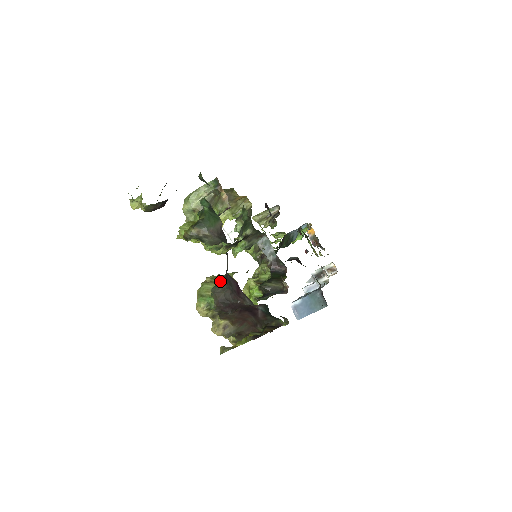
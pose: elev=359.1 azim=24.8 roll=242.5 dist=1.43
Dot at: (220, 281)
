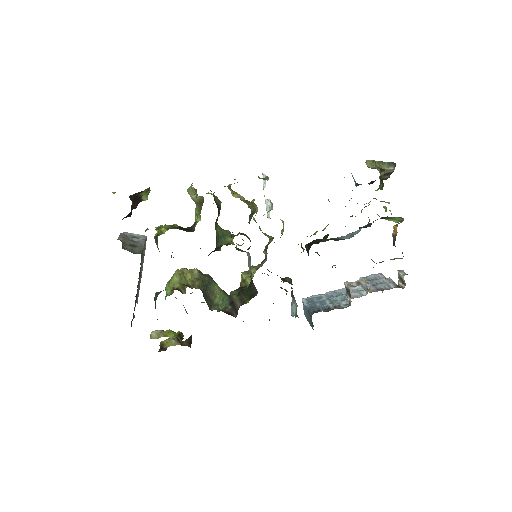
Dot at: (160, 292)
